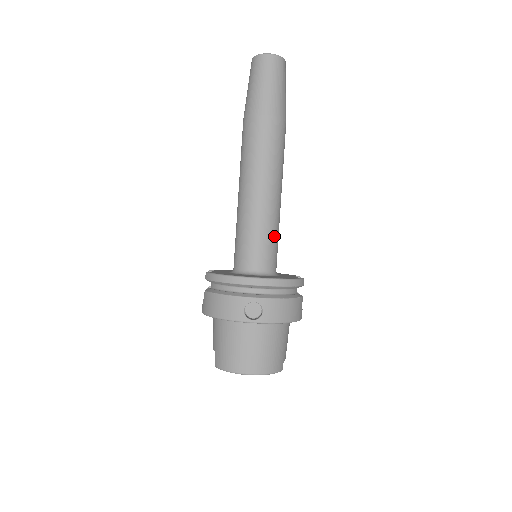
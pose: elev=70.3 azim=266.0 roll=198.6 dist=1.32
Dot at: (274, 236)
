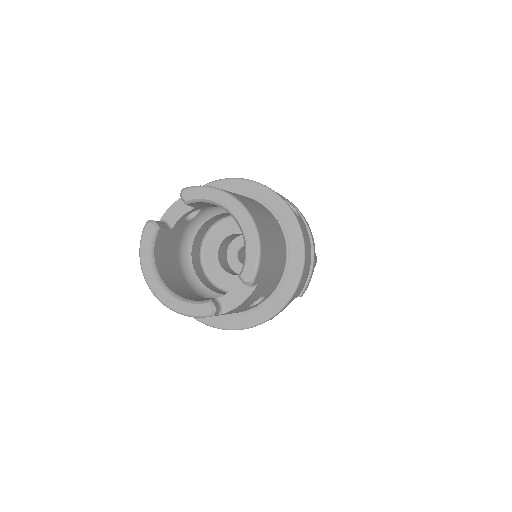
Dot at: occluded
